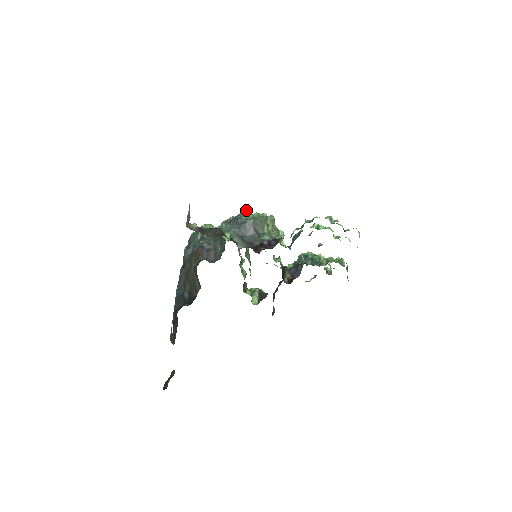
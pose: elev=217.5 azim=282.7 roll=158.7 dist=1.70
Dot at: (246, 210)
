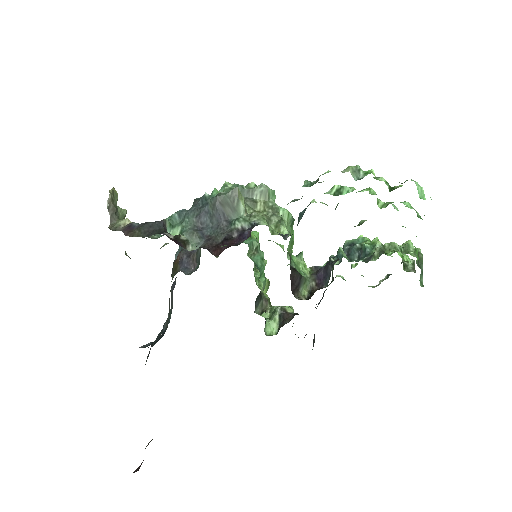
Dot at: (225, 183)
